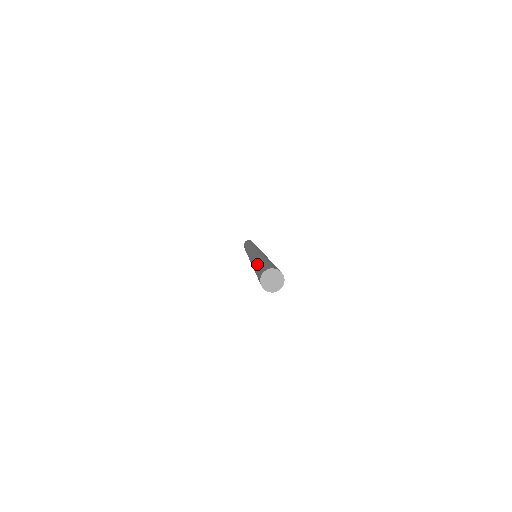
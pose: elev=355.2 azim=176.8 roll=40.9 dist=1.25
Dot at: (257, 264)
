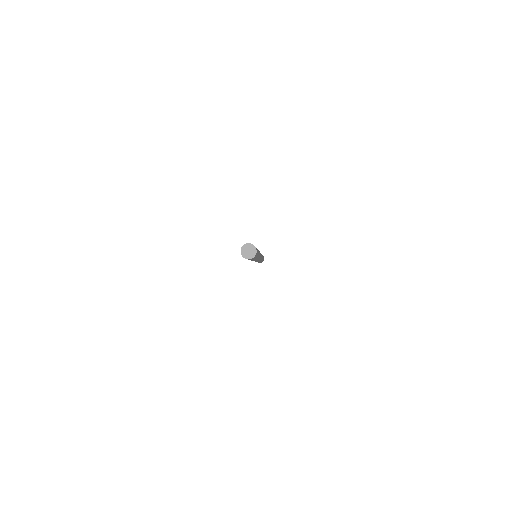
Dot at: occluded
